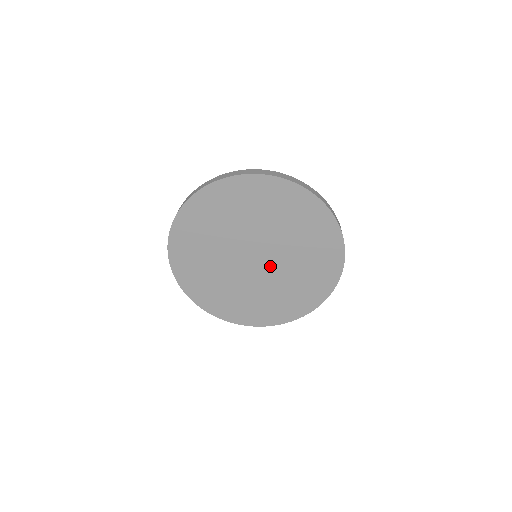
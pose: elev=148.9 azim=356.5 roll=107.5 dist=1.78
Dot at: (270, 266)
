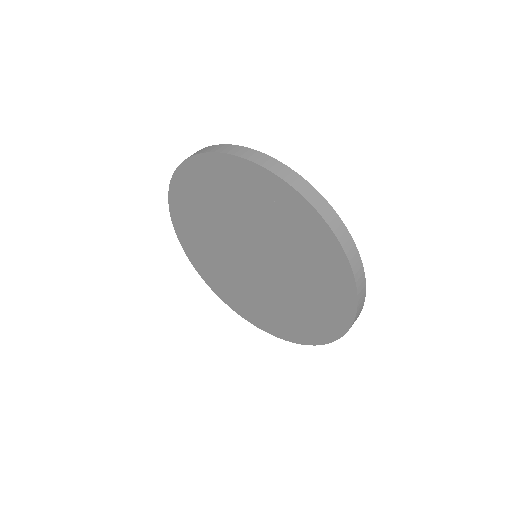
Dot at: (267, 276)
